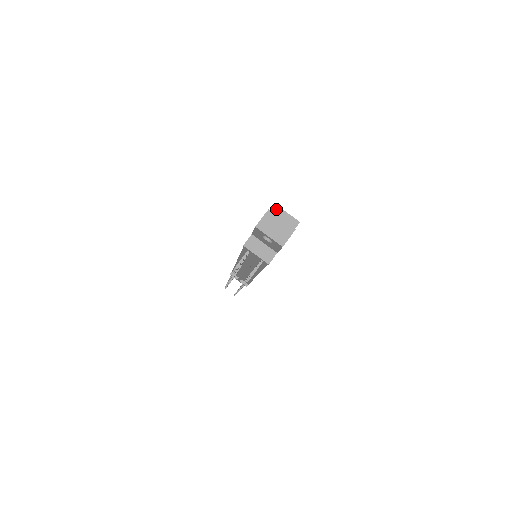
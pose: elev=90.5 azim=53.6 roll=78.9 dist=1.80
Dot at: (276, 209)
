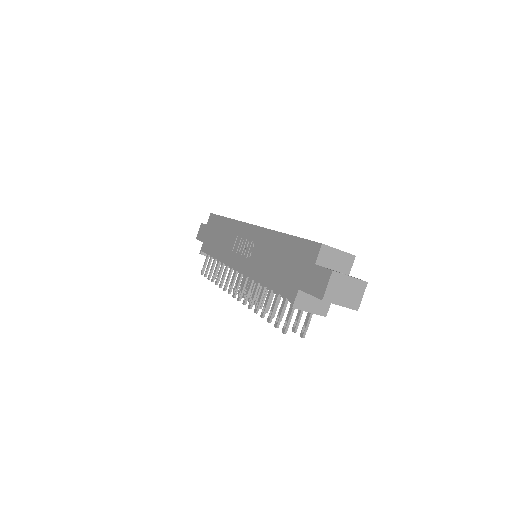
Dot at: (326, 251)
